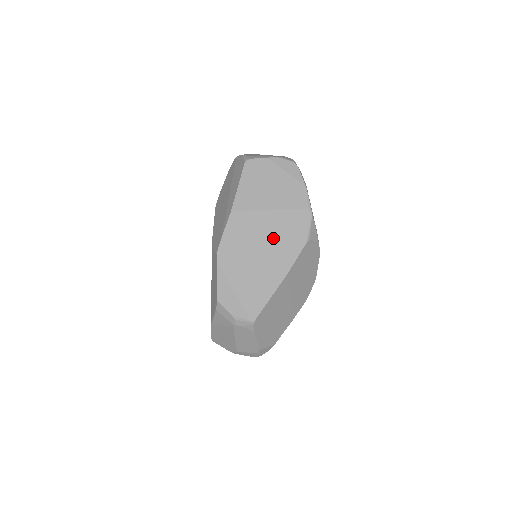
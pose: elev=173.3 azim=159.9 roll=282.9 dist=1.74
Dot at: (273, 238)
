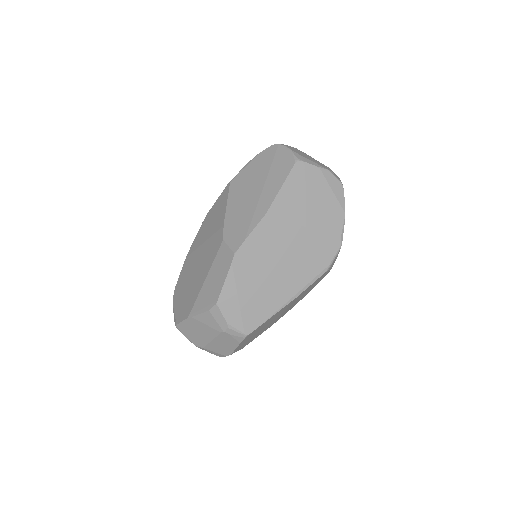
Dot at: (297, 257)
